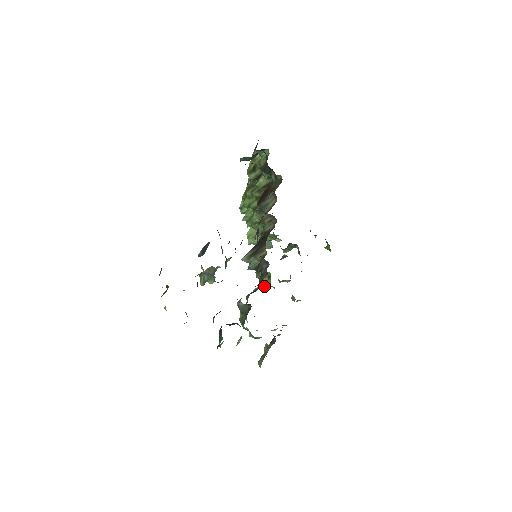
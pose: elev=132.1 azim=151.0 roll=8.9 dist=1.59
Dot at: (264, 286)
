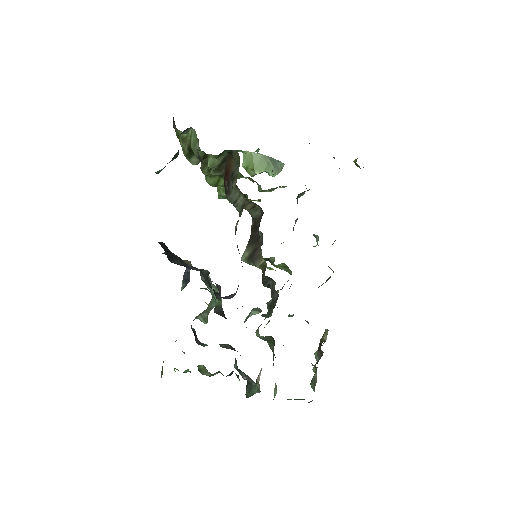
Dot at: occluded
